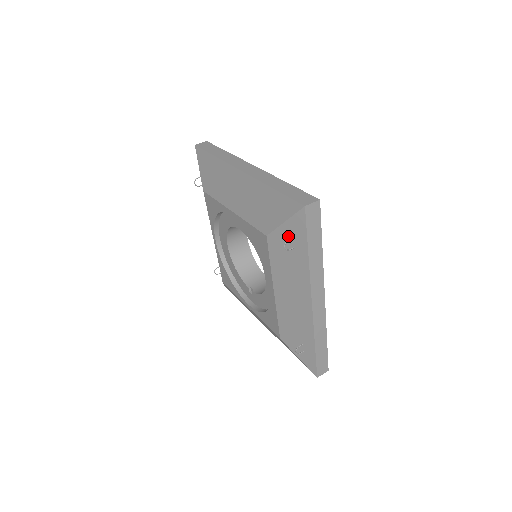
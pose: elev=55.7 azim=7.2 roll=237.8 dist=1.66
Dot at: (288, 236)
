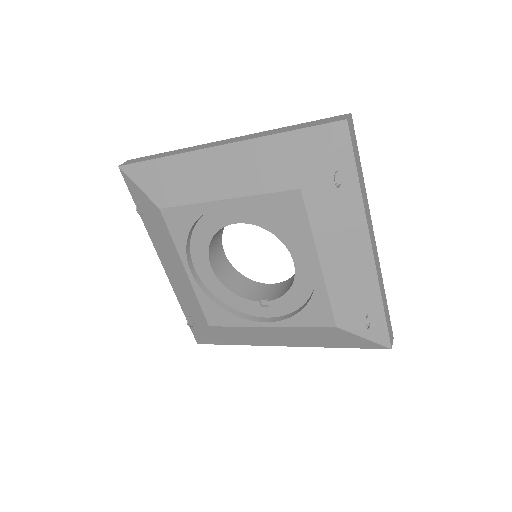
Dot at: (330, 172)
